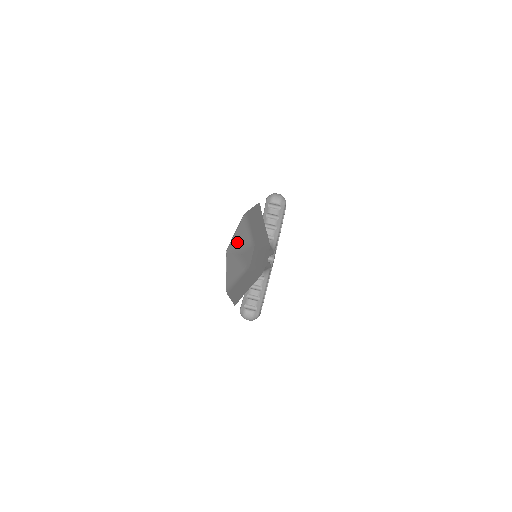
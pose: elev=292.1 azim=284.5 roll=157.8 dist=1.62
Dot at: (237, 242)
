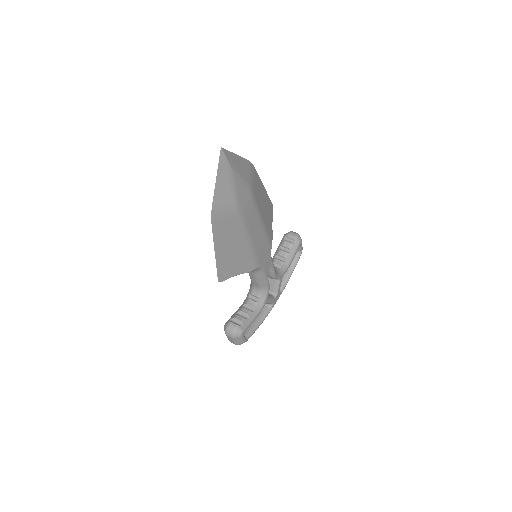
Dot at: (235, 161)
